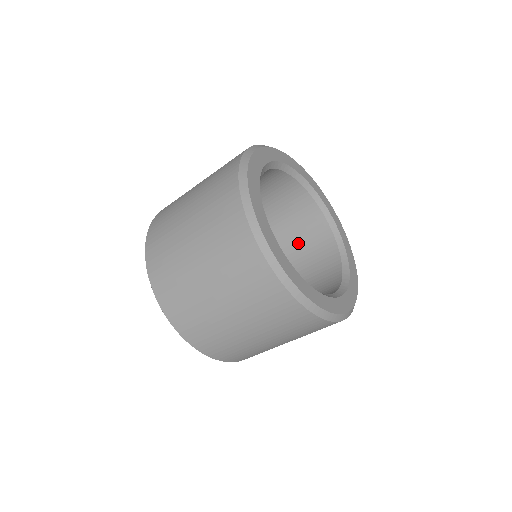
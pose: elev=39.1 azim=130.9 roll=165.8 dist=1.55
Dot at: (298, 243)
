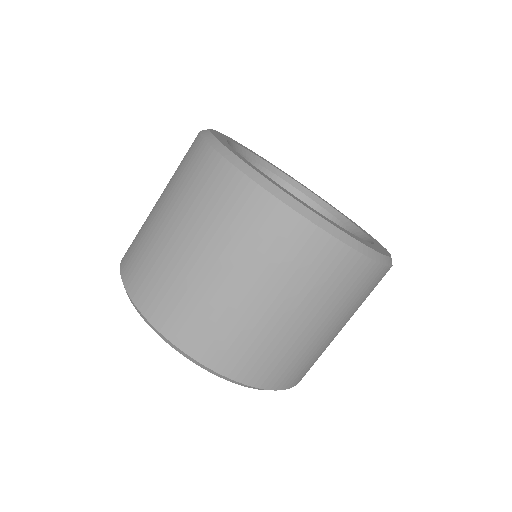
Dot at: occluded
